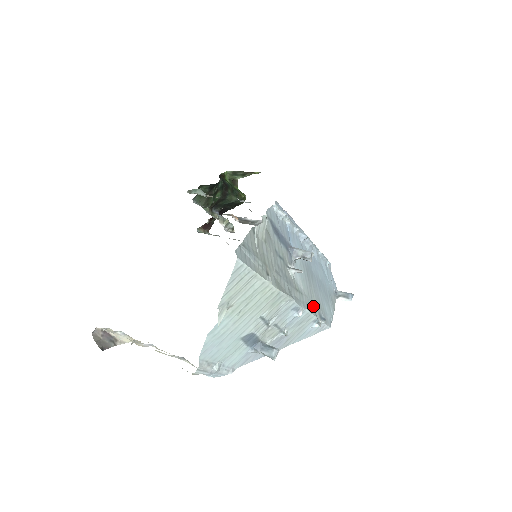
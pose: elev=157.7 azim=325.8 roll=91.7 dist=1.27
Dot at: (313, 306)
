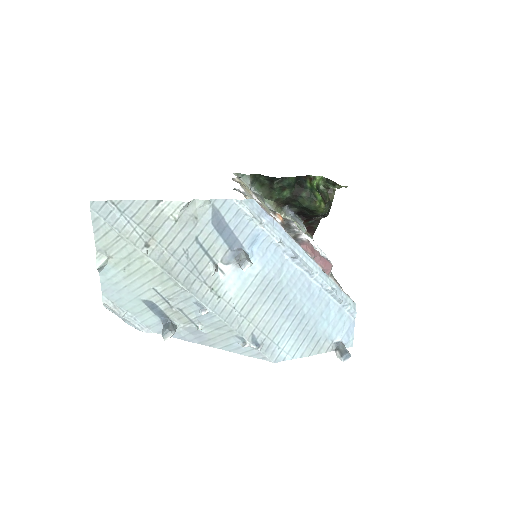
Dot at: (242, 321)
